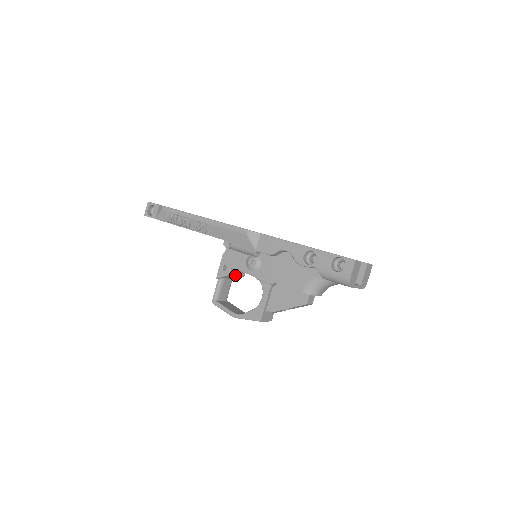
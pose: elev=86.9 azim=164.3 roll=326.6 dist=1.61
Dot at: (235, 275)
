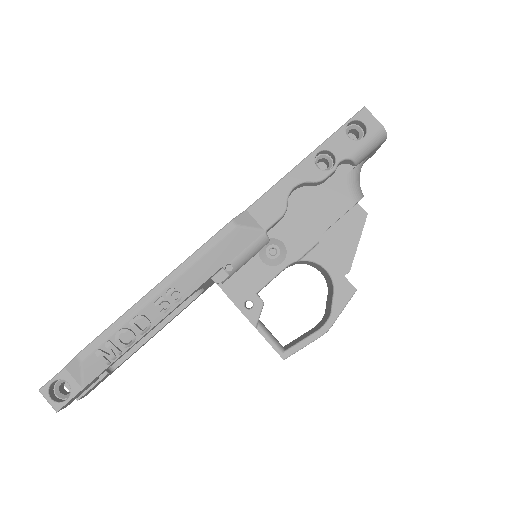
Dot at: occluded
